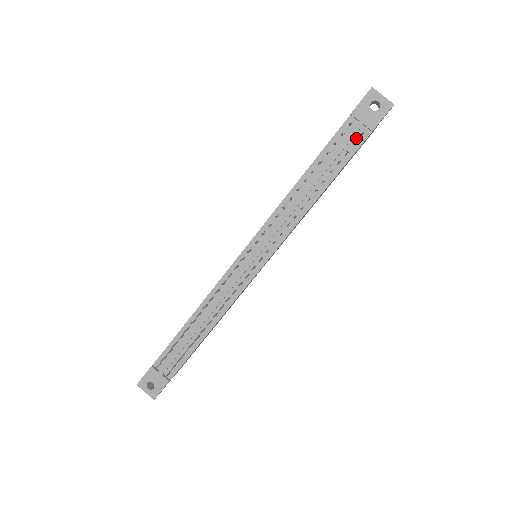
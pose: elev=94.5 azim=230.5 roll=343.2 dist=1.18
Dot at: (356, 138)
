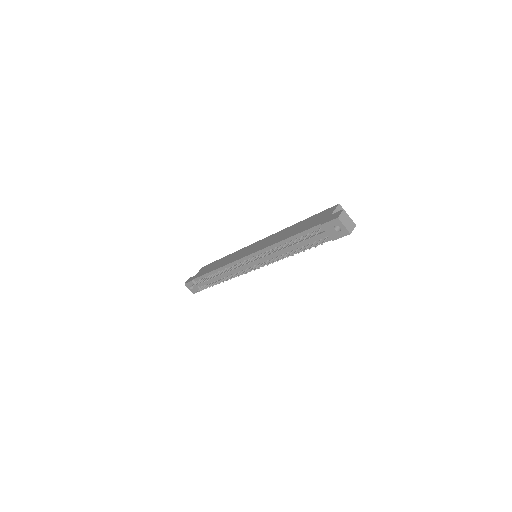
Dot at: (322, 237)
